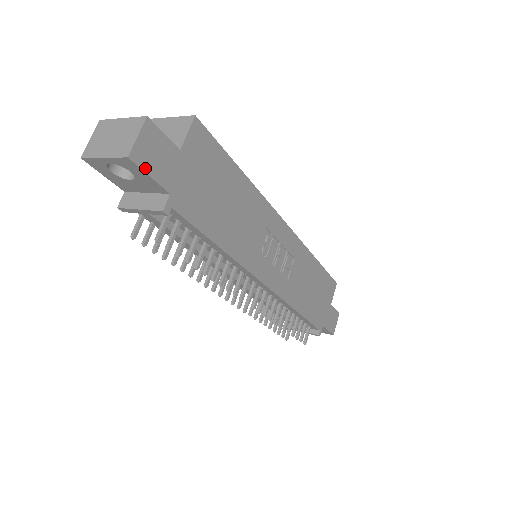
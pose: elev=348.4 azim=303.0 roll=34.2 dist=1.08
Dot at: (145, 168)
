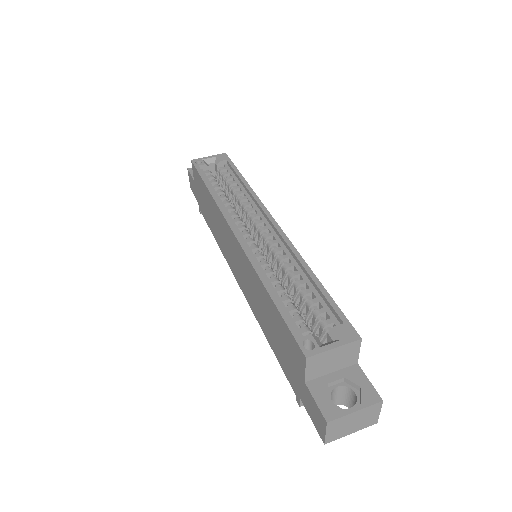
Dot at: occluded
